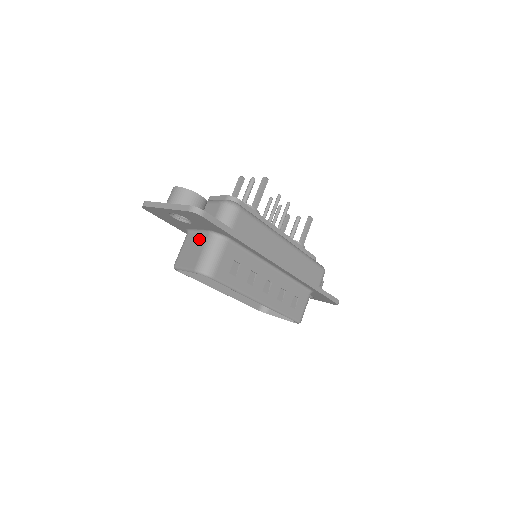
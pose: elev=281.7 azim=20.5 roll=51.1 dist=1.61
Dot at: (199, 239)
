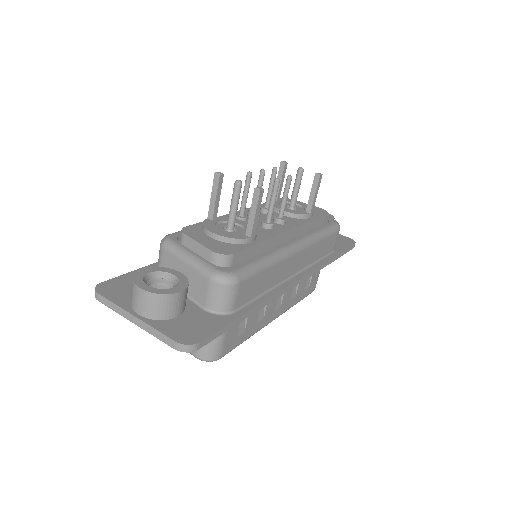
Dot at: occluded
